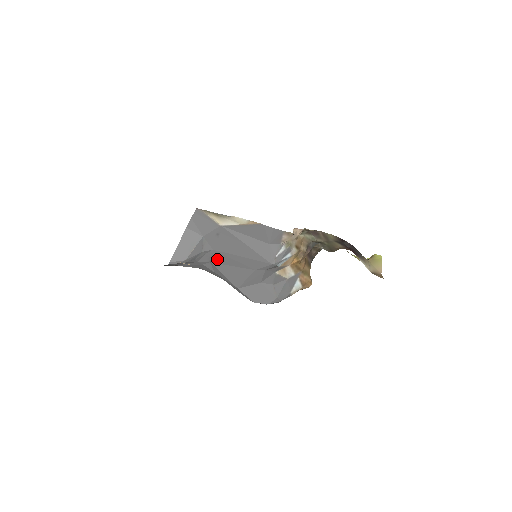
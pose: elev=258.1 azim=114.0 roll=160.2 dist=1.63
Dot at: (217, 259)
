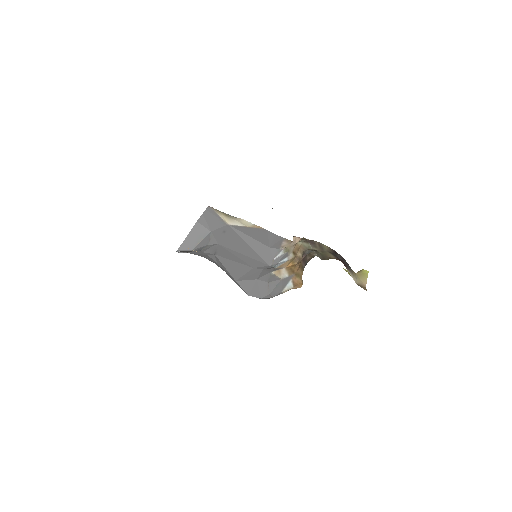
Dot at: (221, 253)
